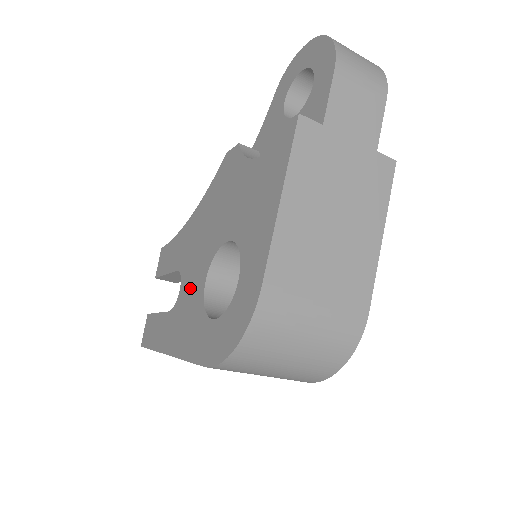
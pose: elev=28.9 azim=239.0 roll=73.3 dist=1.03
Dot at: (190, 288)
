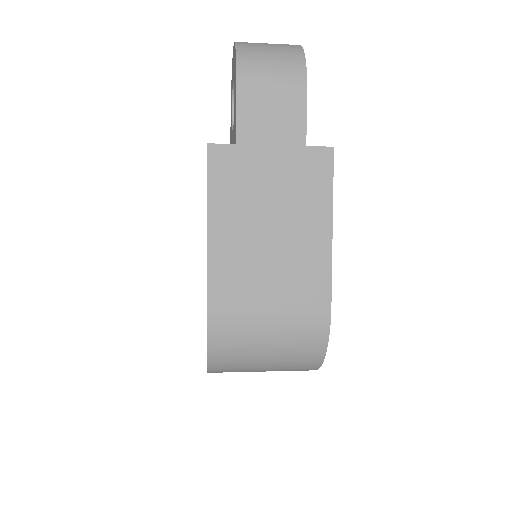
Dot at: occluded
